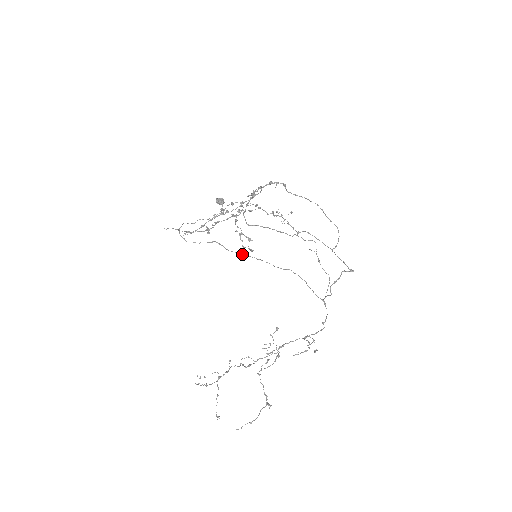
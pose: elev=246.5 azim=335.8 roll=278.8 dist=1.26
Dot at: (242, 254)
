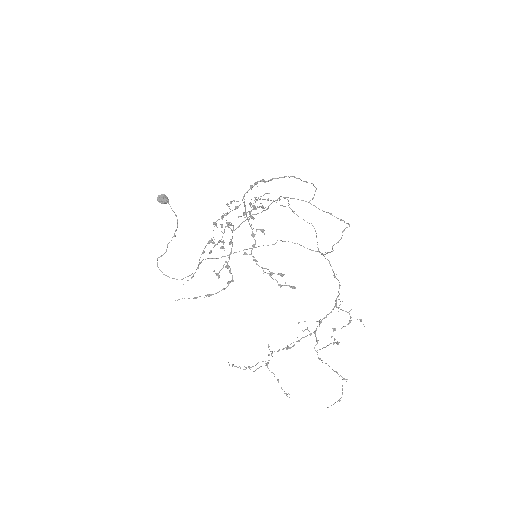
Dot at: occluded
